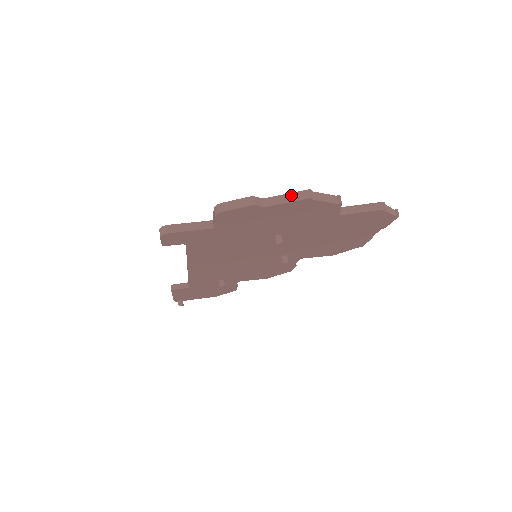
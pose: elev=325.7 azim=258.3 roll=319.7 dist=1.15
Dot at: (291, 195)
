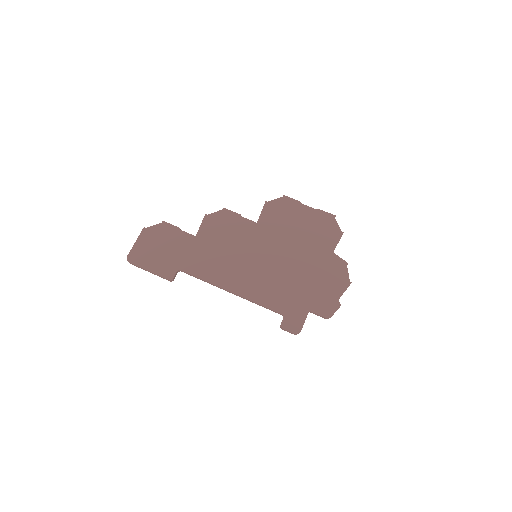
Dot at: occluded
